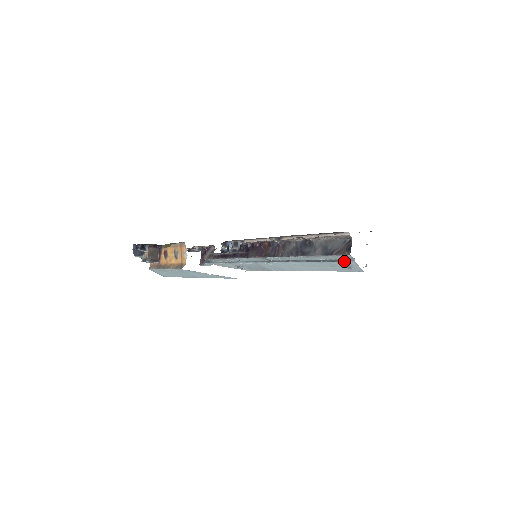
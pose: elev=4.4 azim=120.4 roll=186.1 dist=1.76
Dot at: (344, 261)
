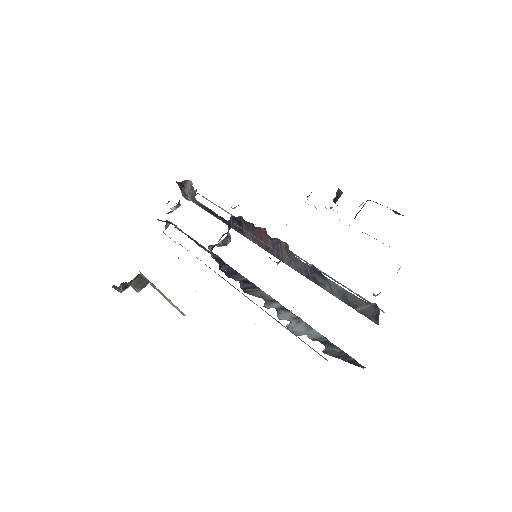
Dot at: occluded
